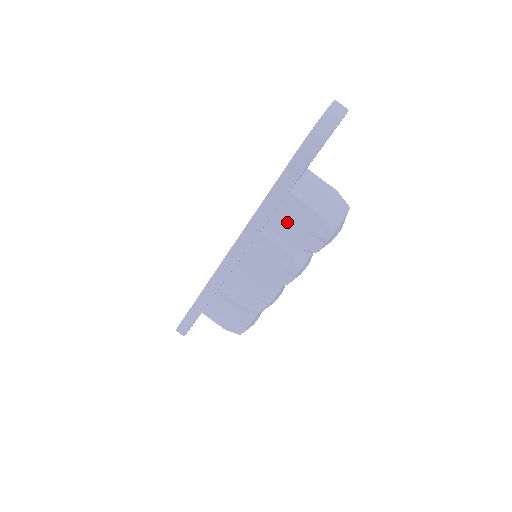
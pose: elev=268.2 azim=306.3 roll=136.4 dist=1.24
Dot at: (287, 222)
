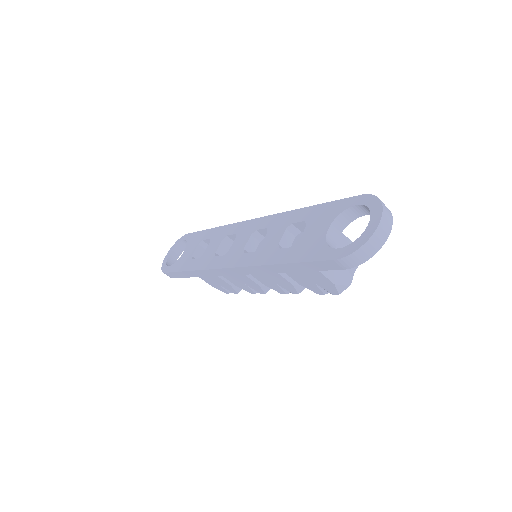
Dot at: (299, 273)
